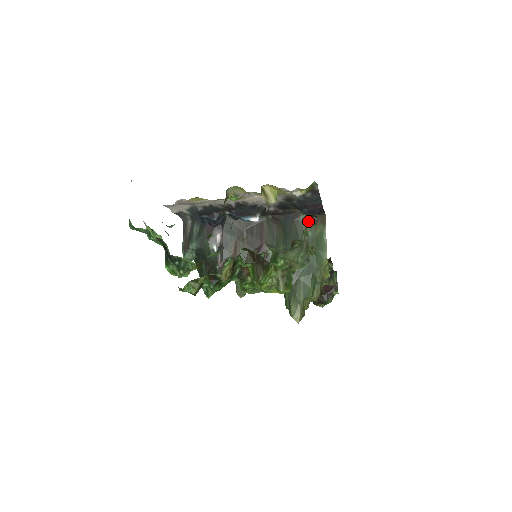
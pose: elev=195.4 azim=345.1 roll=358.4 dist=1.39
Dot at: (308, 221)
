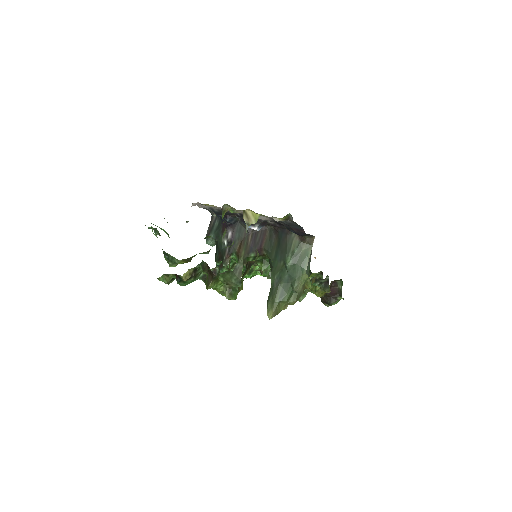
Dot at: (298, 239)
